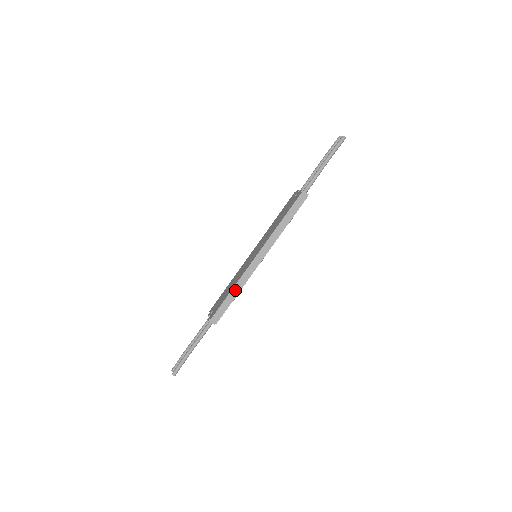
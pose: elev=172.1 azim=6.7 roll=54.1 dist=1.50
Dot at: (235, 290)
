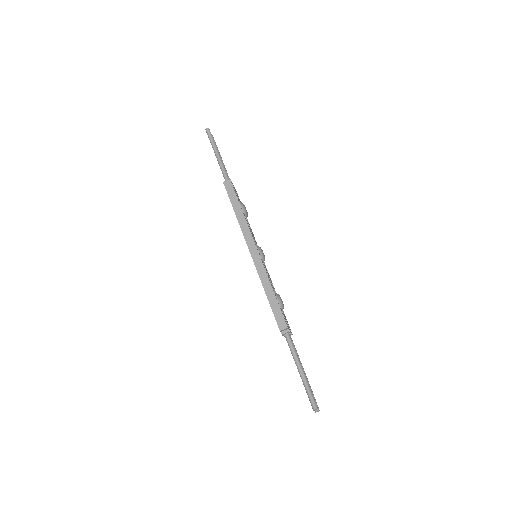
Dot at: (267, 289)
